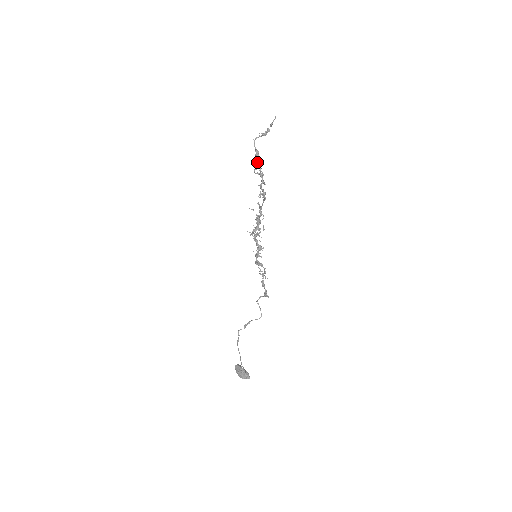
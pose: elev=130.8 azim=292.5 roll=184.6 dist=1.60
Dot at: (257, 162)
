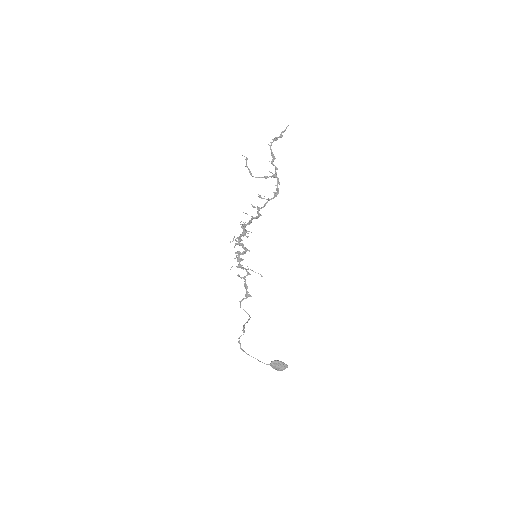
Dot at: occluded
